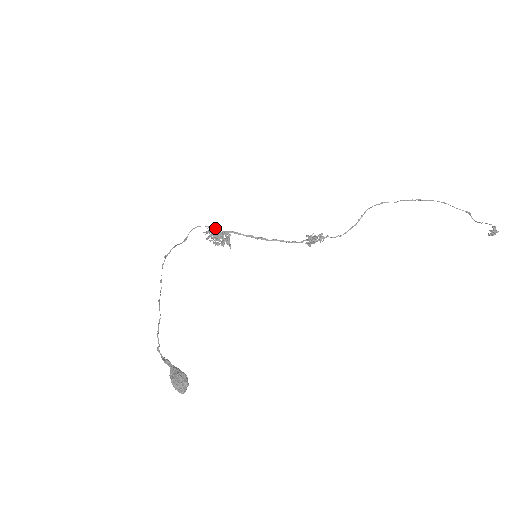
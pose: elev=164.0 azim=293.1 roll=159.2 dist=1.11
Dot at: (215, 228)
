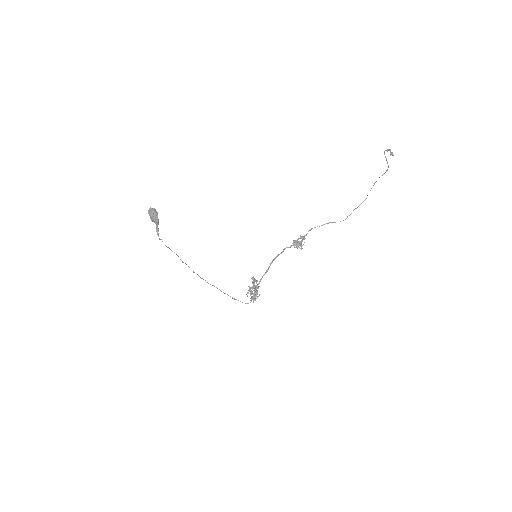
Dot at: occluded
